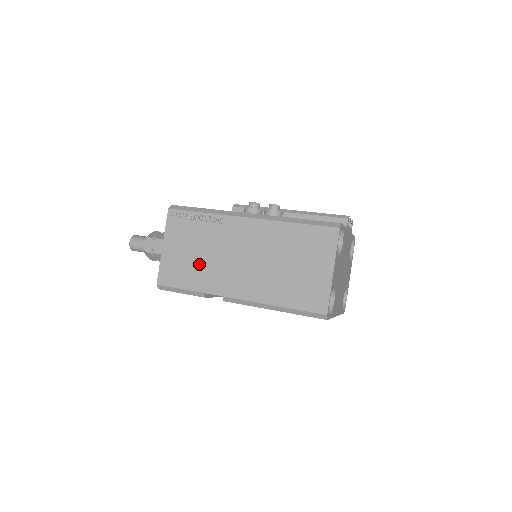
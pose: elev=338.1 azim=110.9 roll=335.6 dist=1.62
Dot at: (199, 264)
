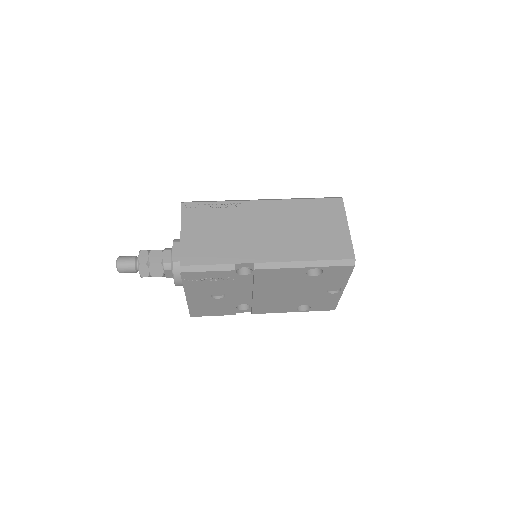
Dot at: (224, 241)
